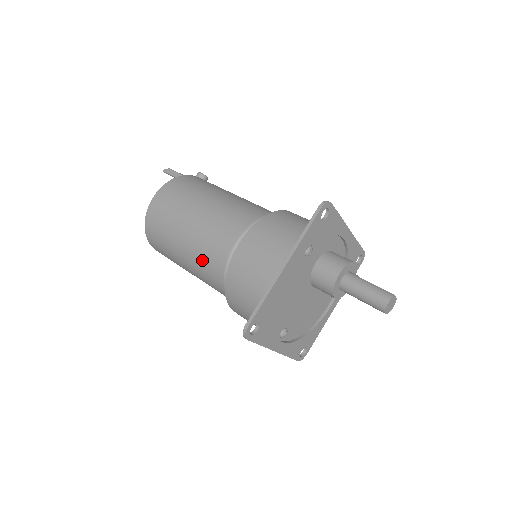
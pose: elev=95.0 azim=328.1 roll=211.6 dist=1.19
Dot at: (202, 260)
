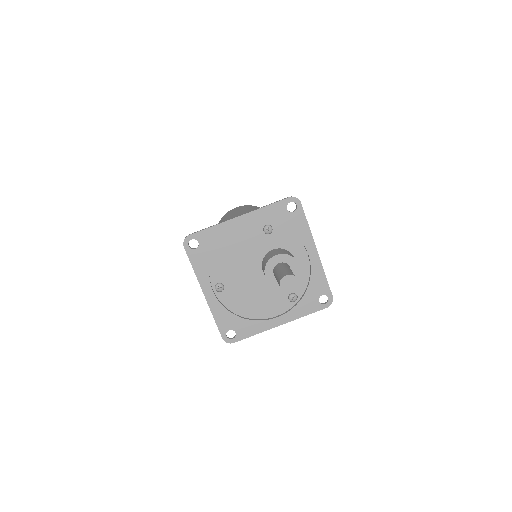
Dot at: occluded
